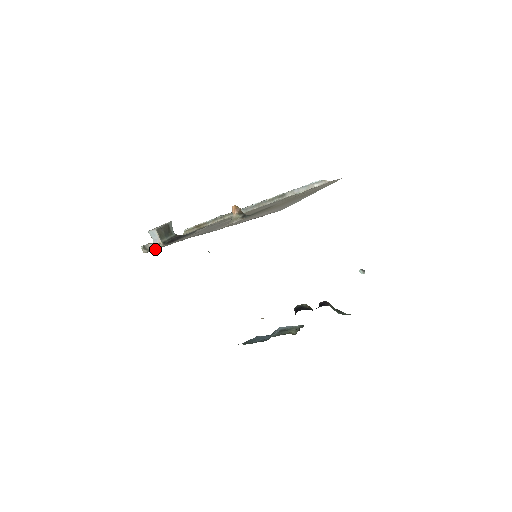
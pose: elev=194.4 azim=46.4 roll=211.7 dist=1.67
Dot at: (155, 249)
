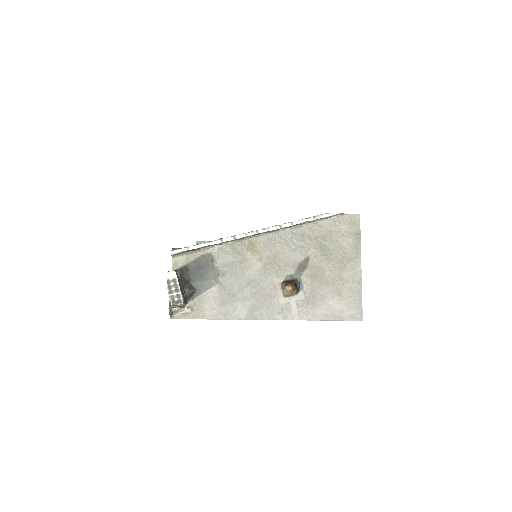
Dot at: occluded
